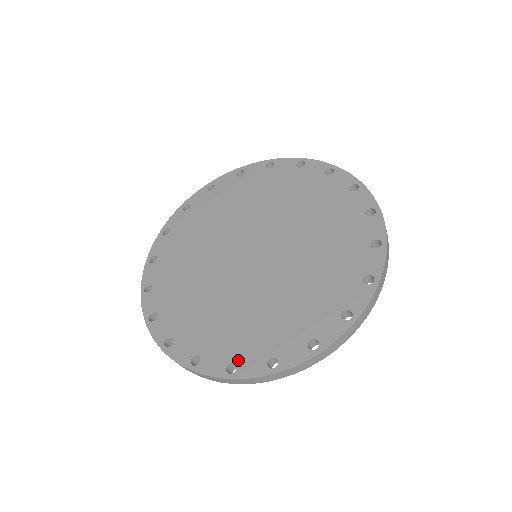
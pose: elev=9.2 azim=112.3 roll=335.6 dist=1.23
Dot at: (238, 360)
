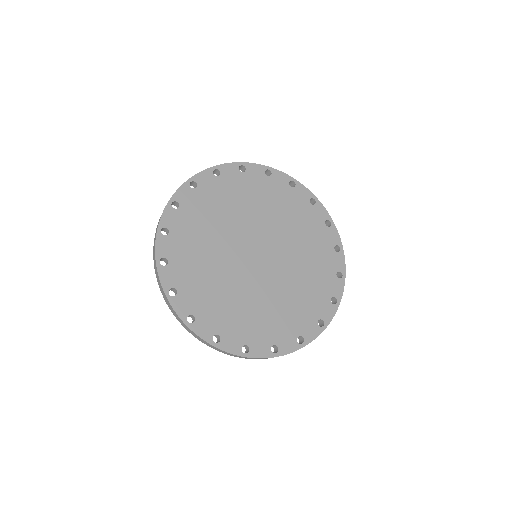
Dot at: (301, 333)
